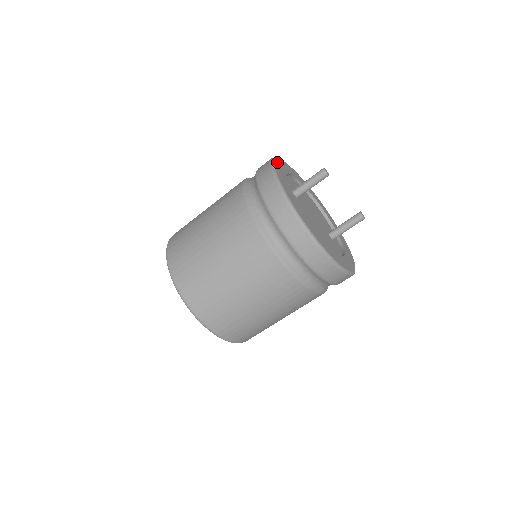
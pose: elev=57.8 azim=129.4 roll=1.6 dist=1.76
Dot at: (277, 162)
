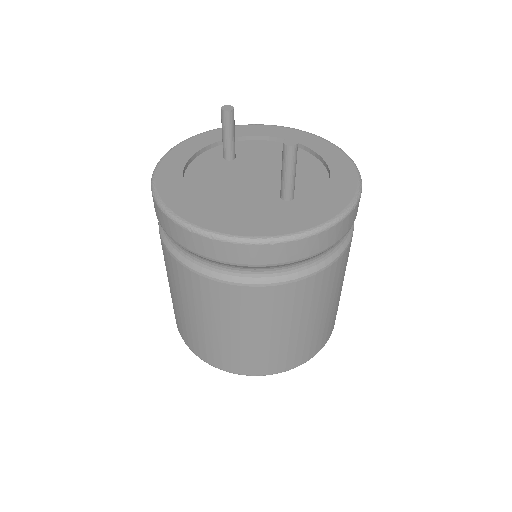
Dot at: occluded
